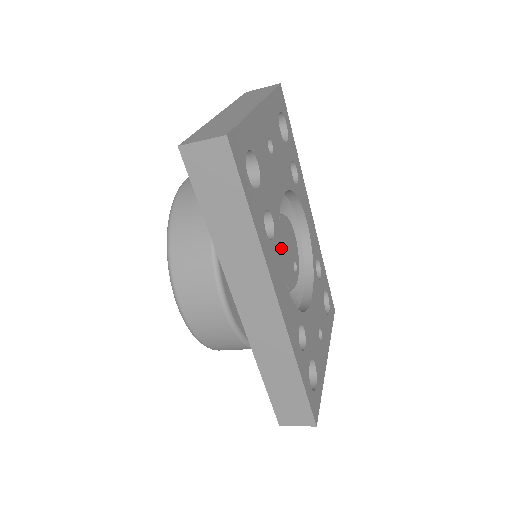
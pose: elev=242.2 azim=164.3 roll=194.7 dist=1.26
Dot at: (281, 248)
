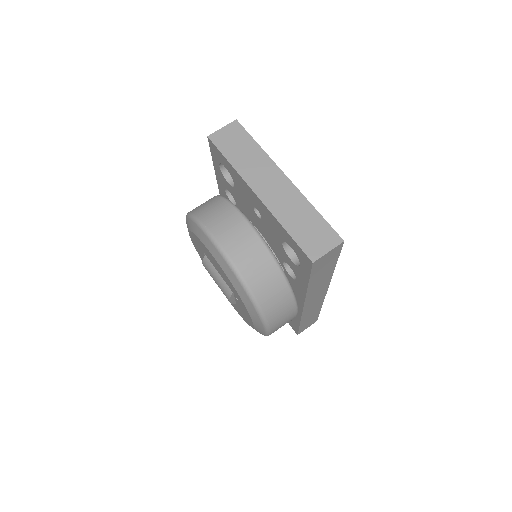
Dot at: occluded
